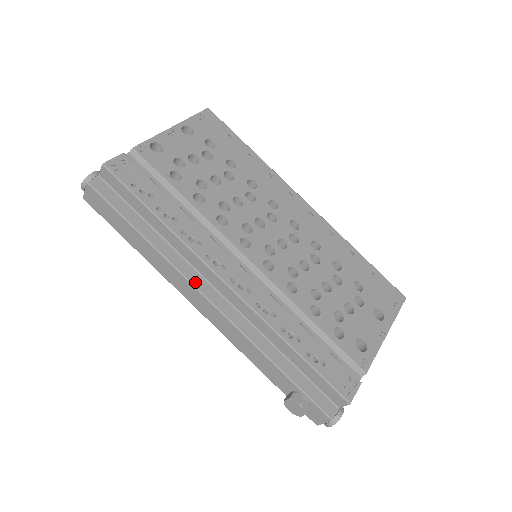
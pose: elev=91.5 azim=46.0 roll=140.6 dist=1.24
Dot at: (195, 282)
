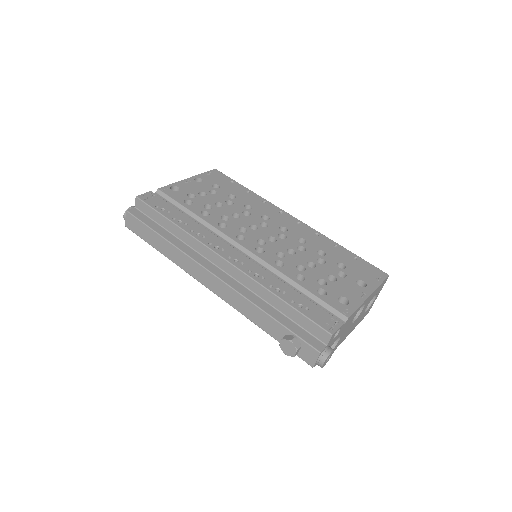
Dot at: (202, 263)
